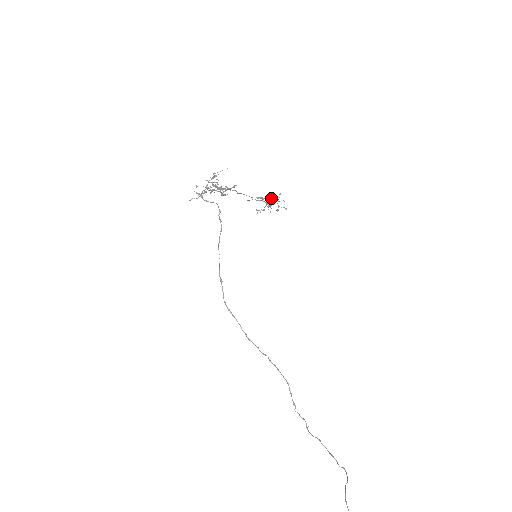
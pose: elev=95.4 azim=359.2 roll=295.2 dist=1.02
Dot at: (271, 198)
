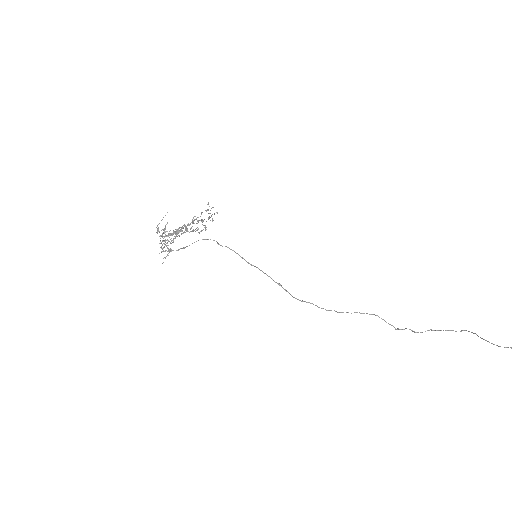
Dot at: occluded
